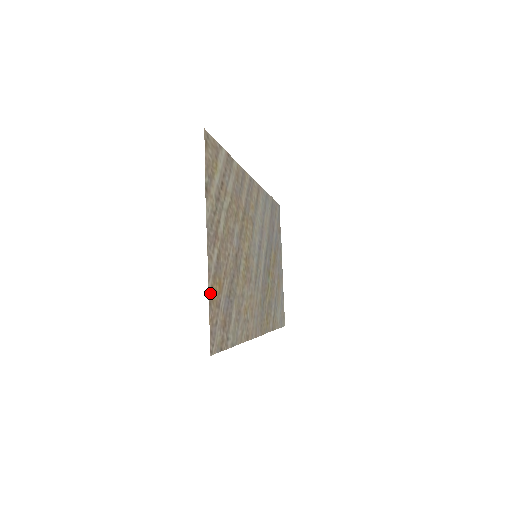
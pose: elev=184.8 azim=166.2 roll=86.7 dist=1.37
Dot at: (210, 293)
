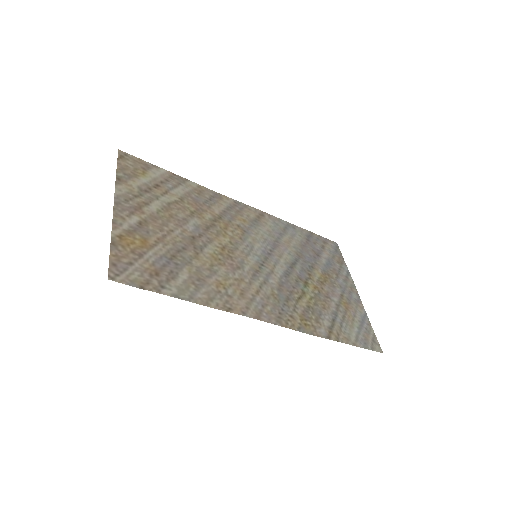
Dot at: (116, 238)
